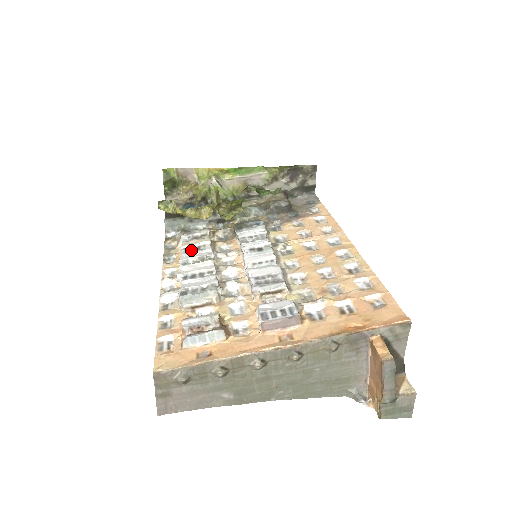
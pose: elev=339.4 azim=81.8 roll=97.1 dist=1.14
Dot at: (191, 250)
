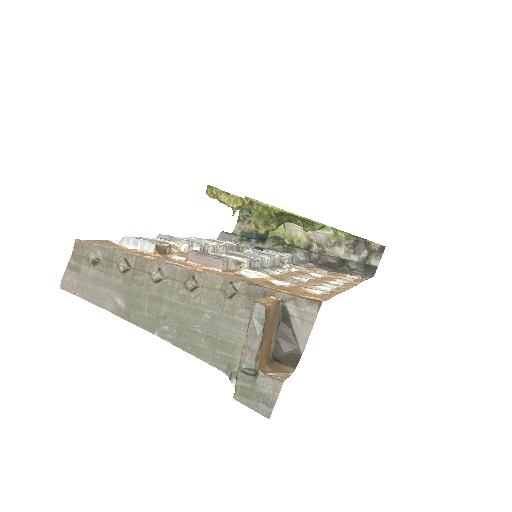
Dot at: (214, 240)
